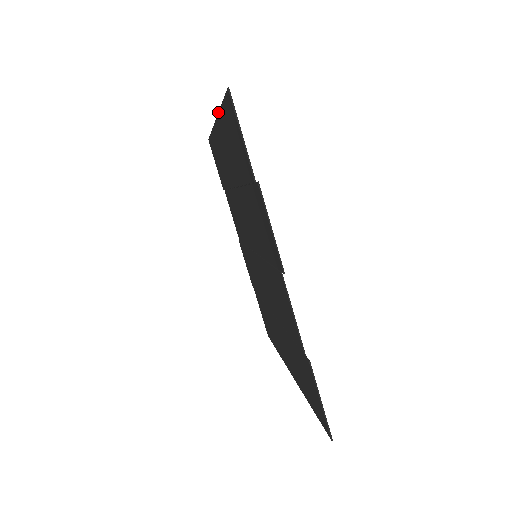
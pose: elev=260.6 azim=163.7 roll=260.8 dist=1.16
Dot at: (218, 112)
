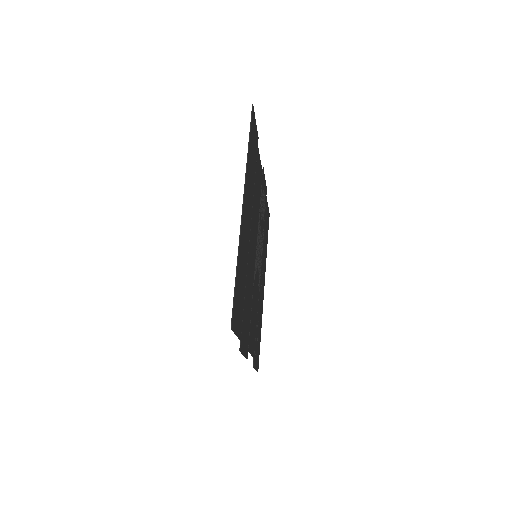
Dot at: occluded
